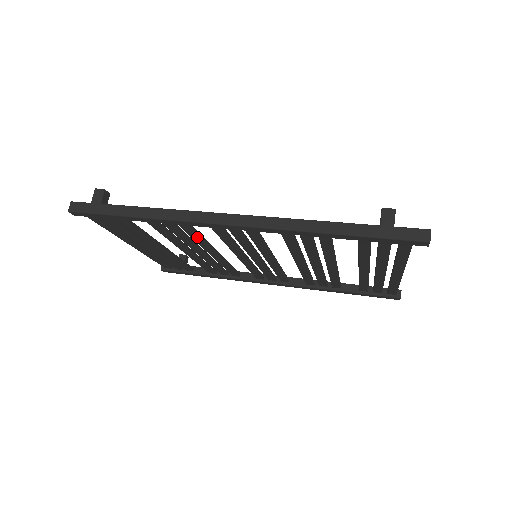
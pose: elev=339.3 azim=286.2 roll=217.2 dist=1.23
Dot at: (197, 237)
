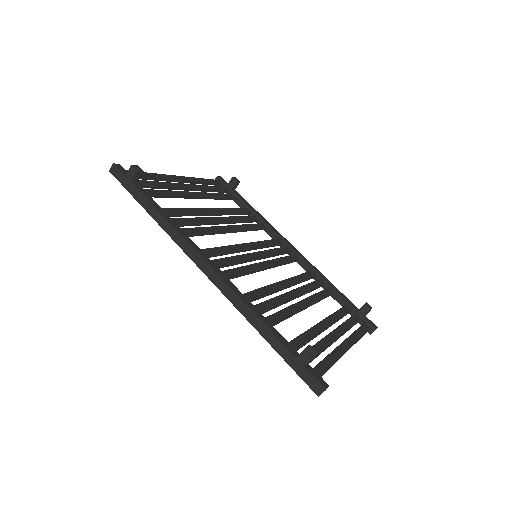
Dot at: (203, 233)
